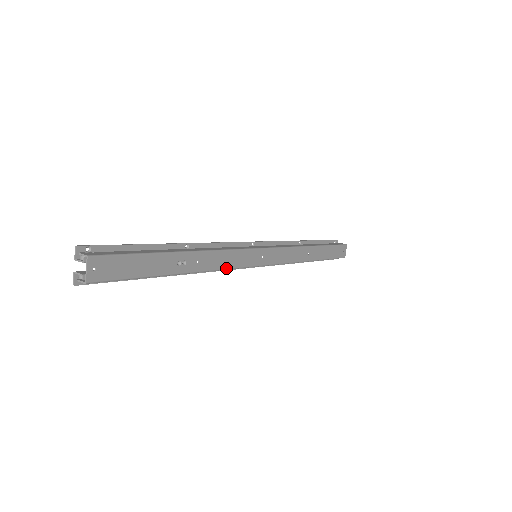
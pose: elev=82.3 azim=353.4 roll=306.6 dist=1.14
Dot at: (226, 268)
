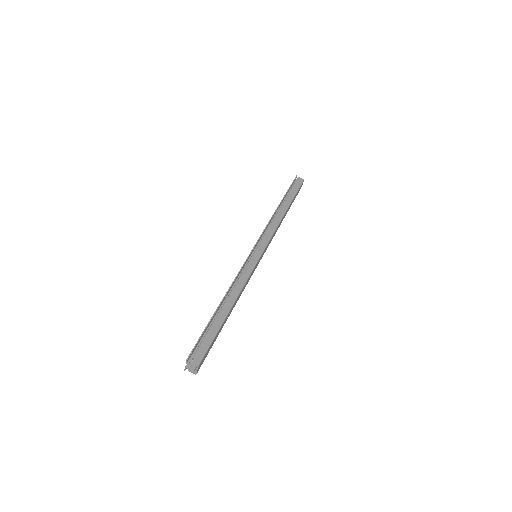
Dot at: occluded
